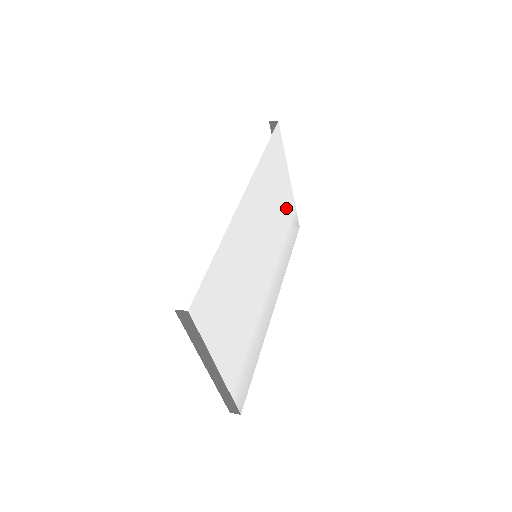
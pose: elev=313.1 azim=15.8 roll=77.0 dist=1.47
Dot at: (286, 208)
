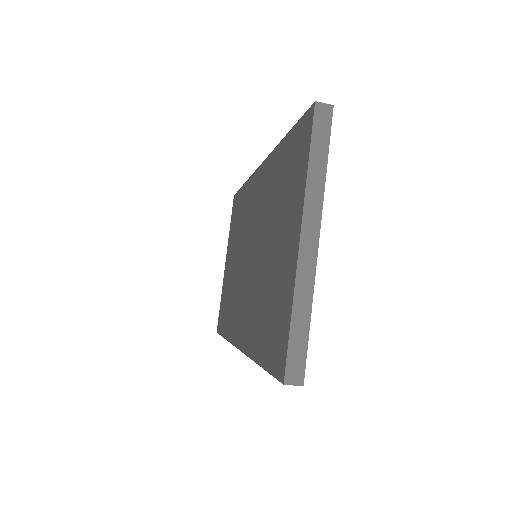
Dot at: occluded
